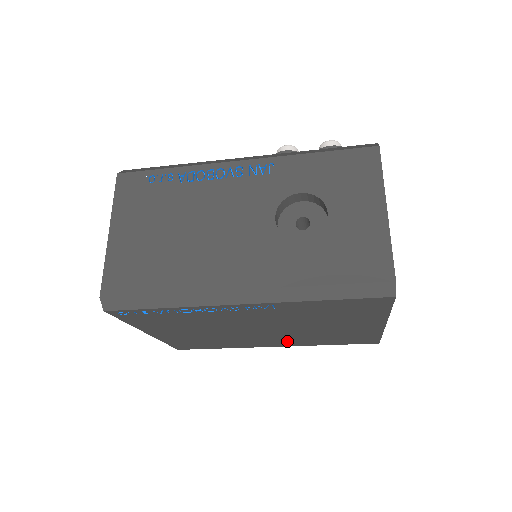
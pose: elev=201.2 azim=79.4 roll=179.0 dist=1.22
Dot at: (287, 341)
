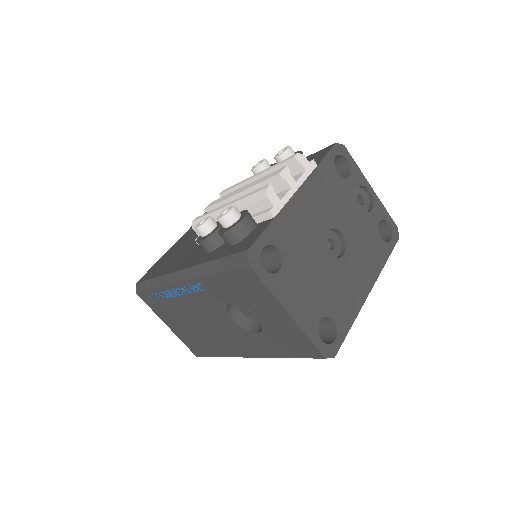
Dot at: occluded
